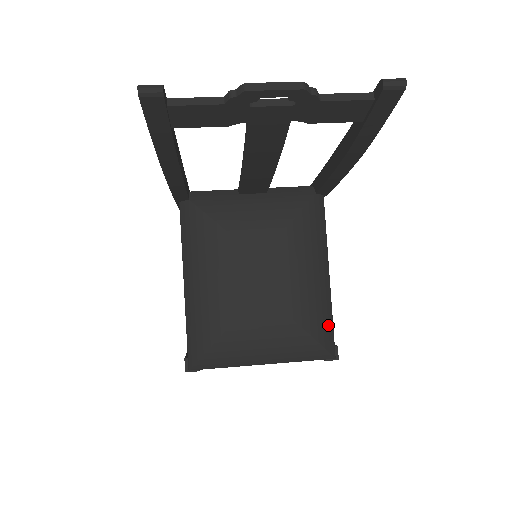
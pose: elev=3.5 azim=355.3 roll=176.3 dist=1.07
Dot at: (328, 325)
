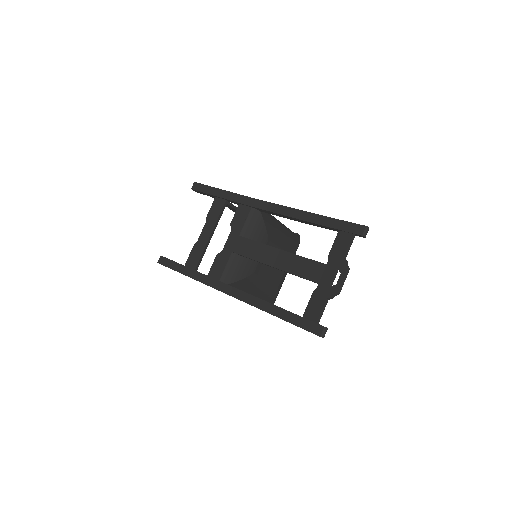
Dot at: (294, 236)
